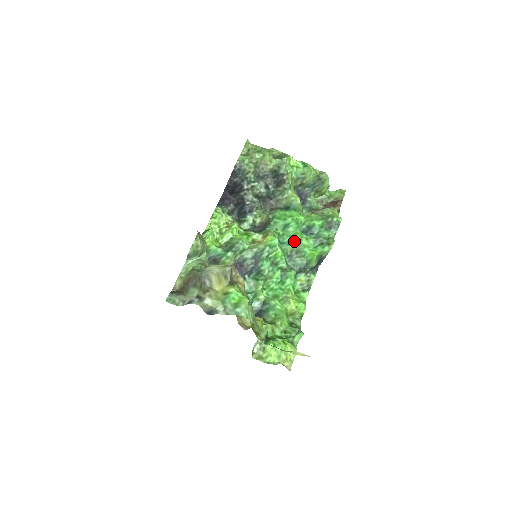
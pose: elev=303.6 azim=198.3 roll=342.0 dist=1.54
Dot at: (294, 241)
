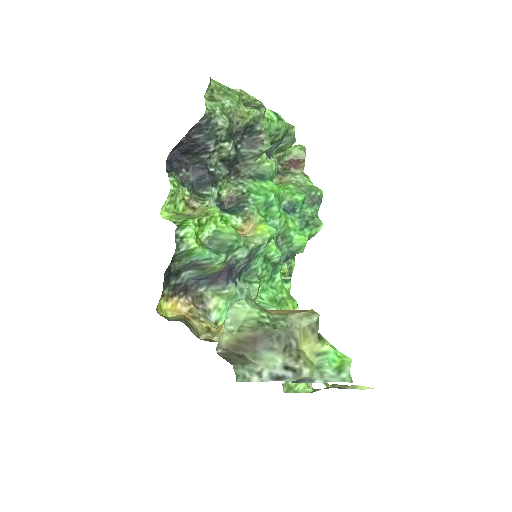
Dot at: (280, 224)
